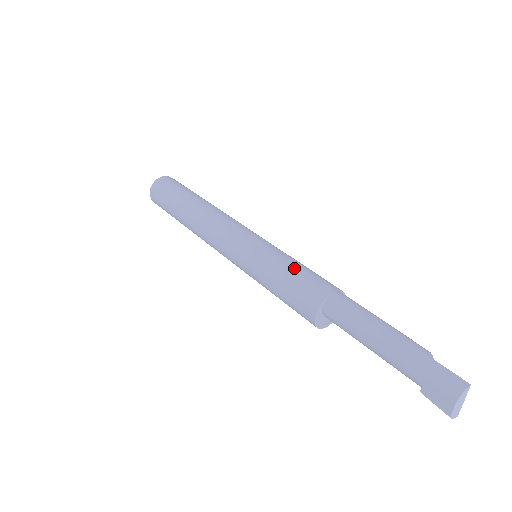
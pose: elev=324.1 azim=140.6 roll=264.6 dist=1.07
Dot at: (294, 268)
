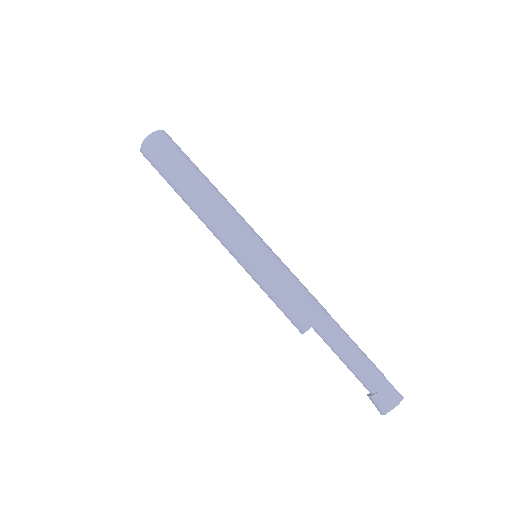
Dot at: (299, 283)
